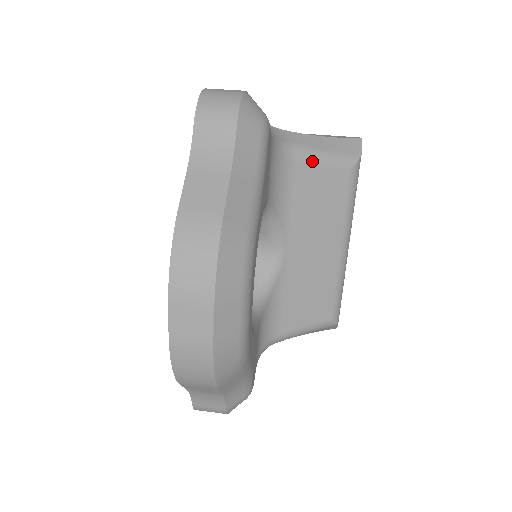
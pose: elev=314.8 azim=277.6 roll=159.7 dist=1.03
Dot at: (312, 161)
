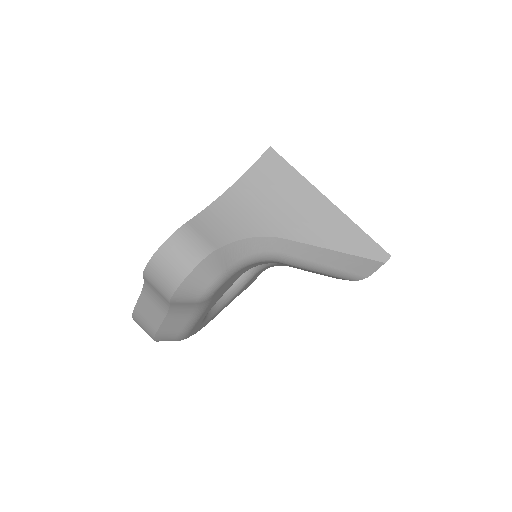
Dot at: (300, 267)
